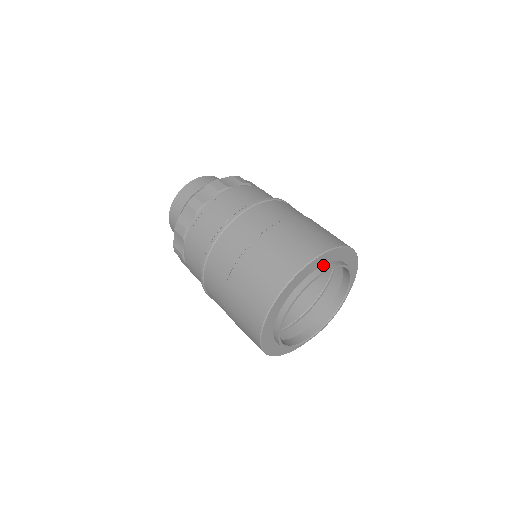
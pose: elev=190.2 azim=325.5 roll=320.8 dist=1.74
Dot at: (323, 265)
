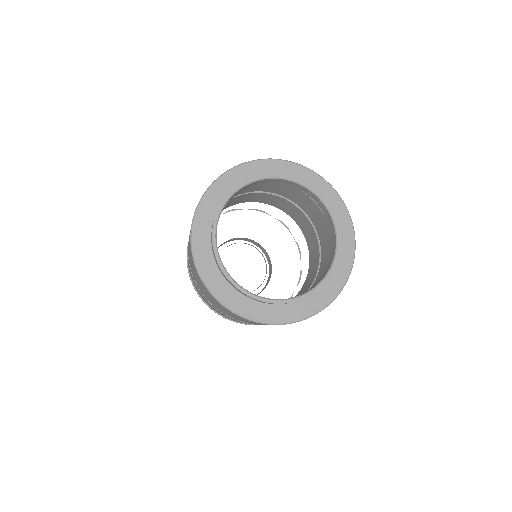
Dot at: occluded
